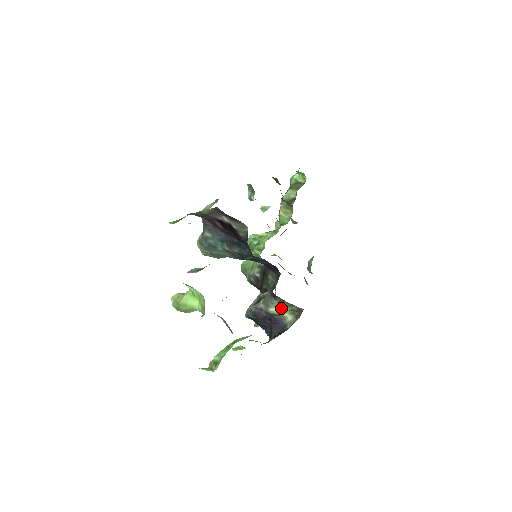
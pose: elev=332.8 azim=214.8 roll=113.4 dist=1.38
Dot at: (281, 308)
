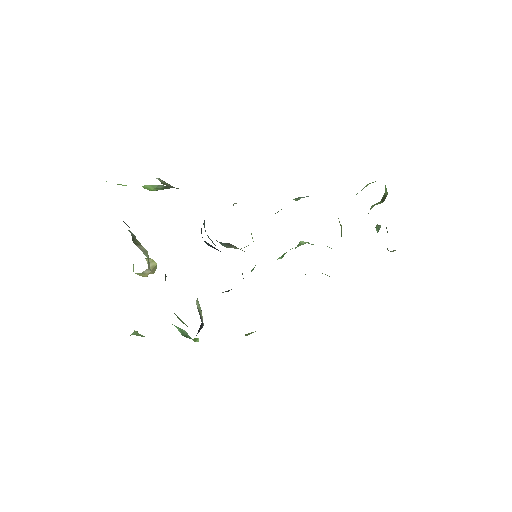
Dot at: (199, 304)
